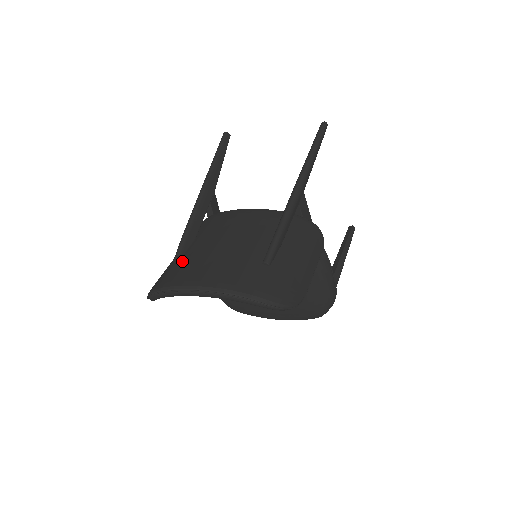
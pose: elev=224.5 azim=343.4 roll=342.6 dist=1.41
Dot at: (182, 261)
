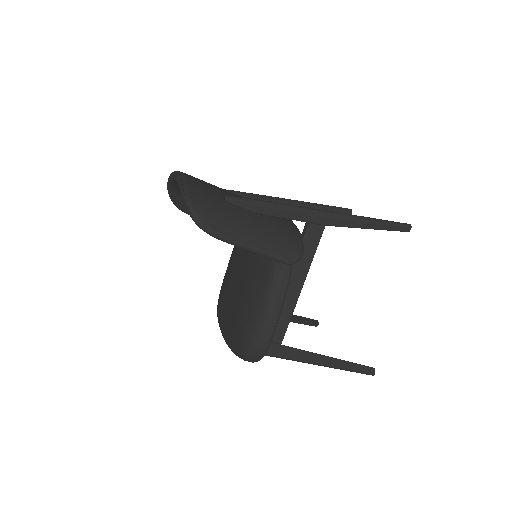
Dot at: occluded
